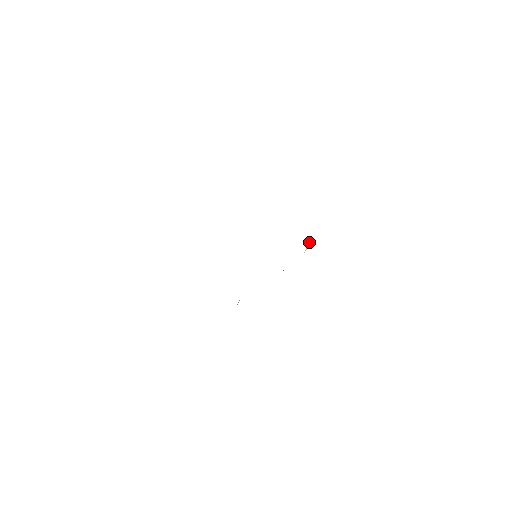
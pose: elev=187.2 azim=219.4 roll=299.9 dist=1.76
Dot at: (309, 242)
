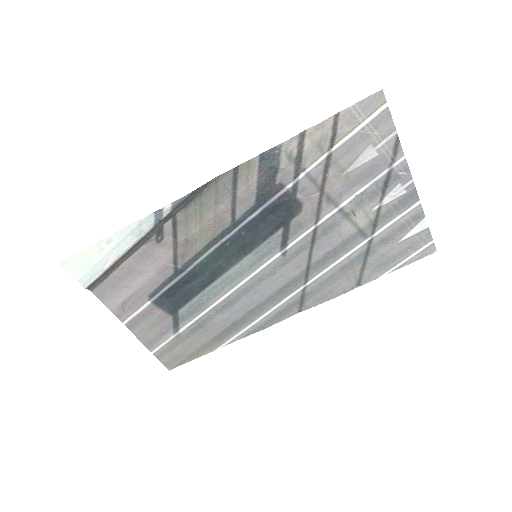
Dot at: (356, 218)
